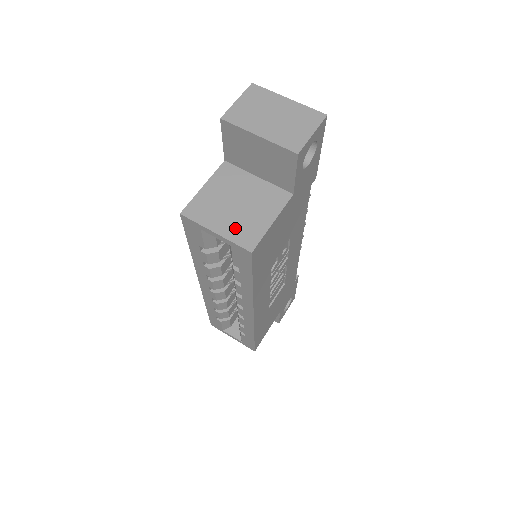
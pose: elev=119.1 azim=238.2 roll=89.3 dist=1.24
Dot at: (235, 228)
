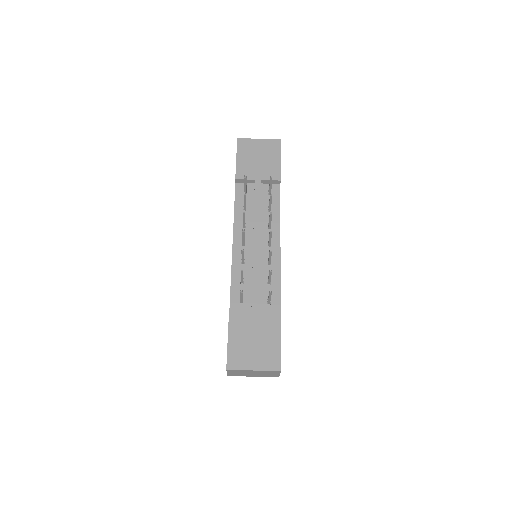
Dot at: occluded
